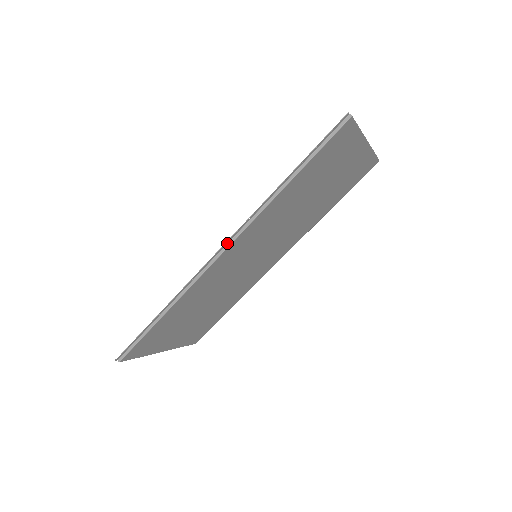
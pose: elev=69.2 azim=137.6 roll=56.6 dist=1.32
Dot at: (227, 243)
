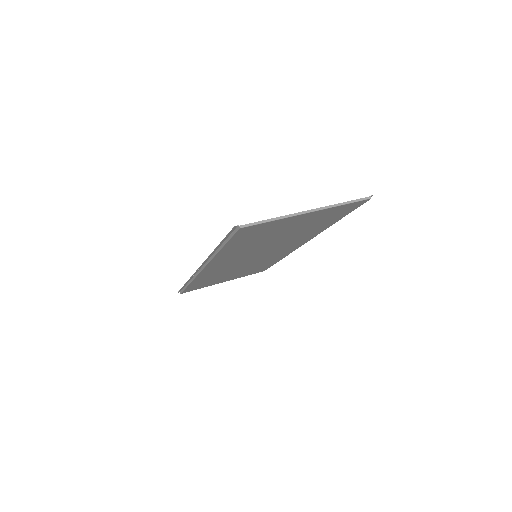
Dot at: (202, 266)
